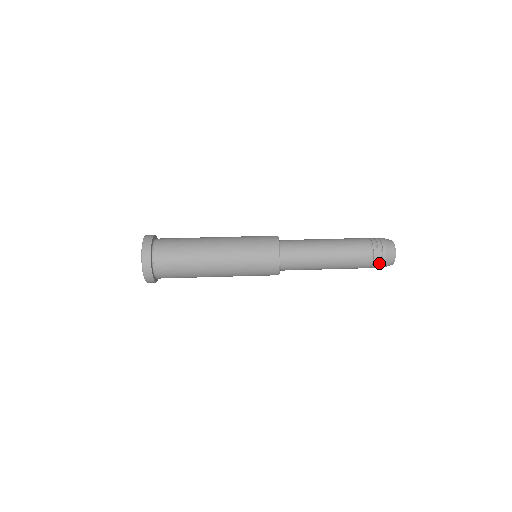
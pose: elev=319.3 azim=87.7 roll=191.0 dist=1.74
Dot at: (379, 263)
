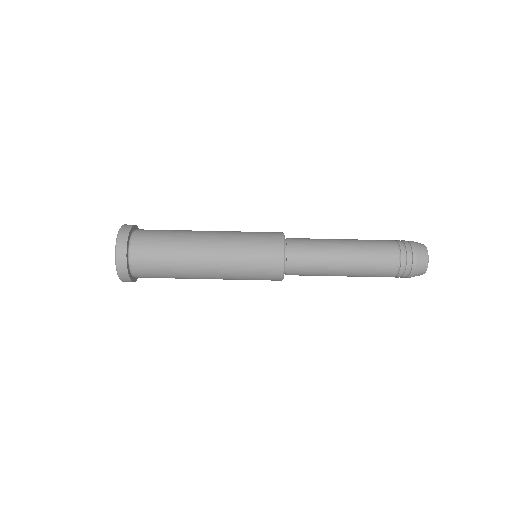
Dot at: occluded
